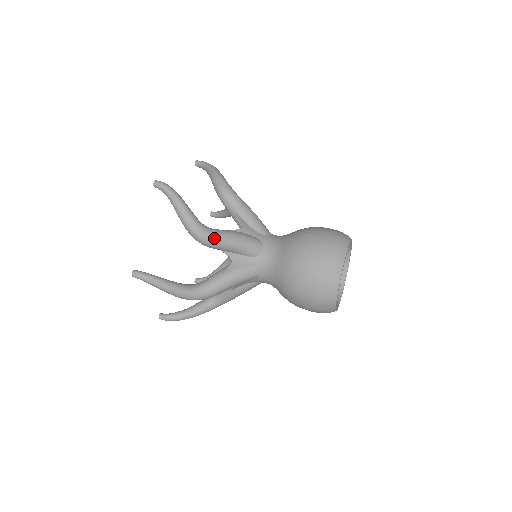
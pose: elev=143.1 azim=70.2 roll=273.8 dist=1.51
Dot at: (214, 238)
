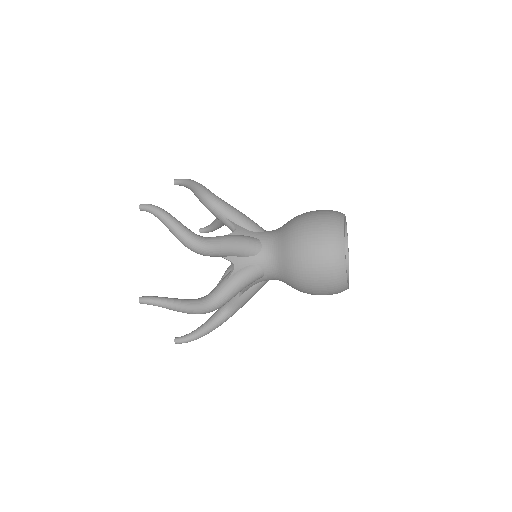
Dot at: (223, 201)
